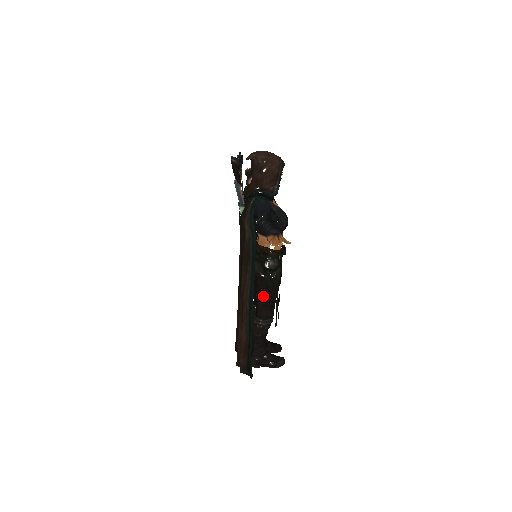
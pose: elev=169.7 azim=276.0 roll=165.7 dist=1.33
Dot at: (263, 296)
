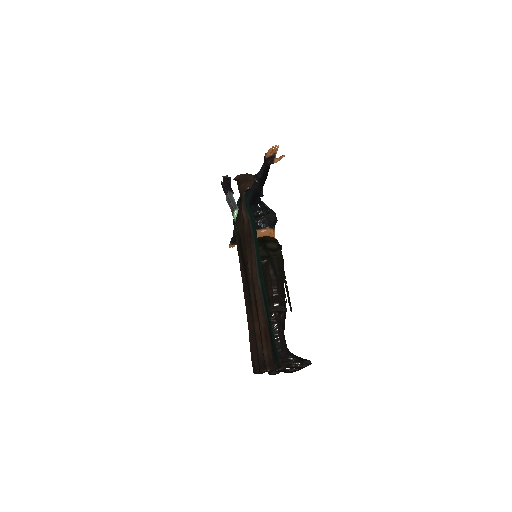
Dot at: (271, 280)
